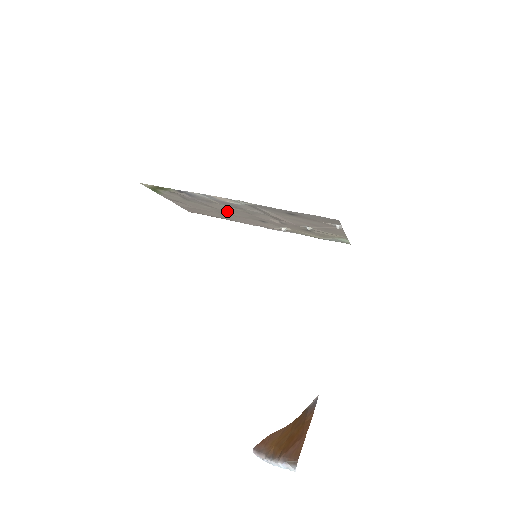
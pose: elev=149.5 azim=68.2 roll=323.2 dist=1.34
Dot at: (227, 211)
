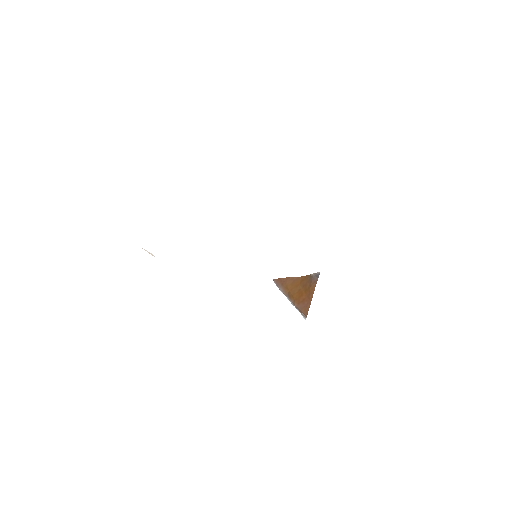
Dot at: occluded
